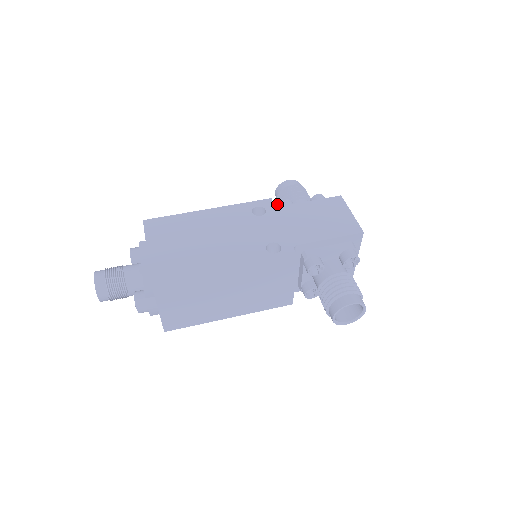
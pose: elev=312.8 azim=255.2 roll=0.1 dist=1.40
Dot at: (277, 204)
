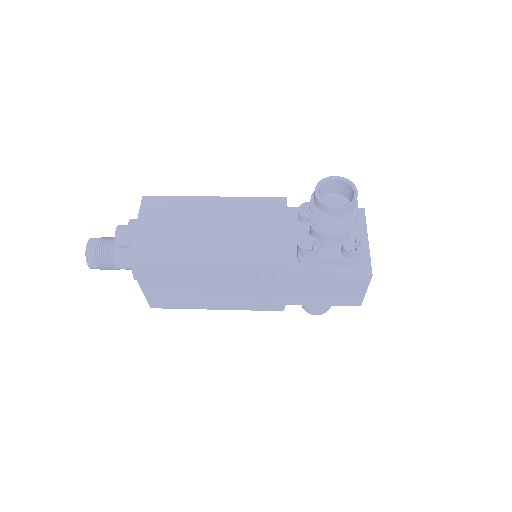
Dot at: occluded
